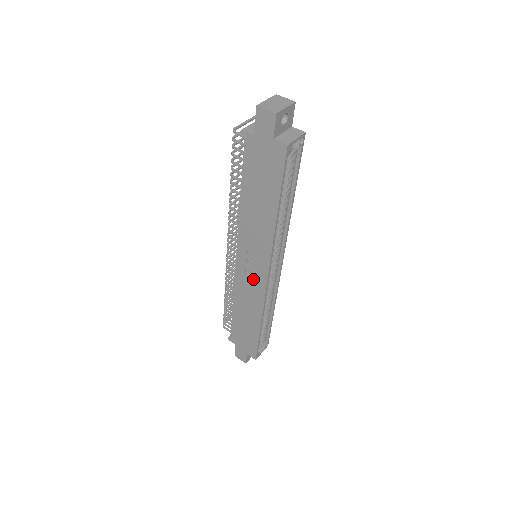
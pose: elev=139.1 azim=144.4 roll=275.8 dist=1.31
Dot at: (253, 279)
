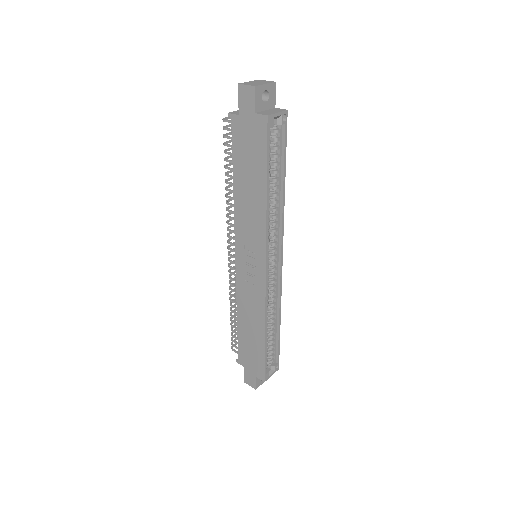
Dot at: (253, 278)
